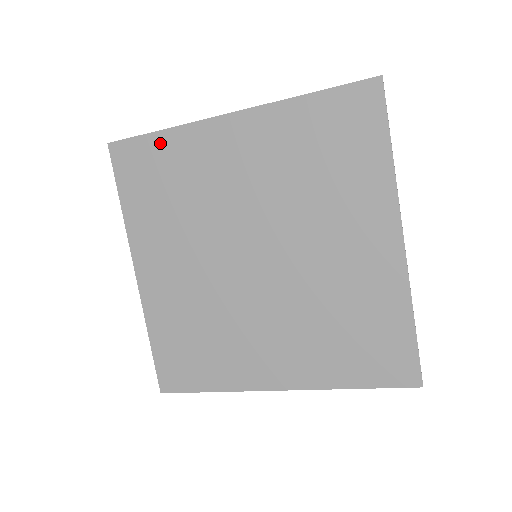
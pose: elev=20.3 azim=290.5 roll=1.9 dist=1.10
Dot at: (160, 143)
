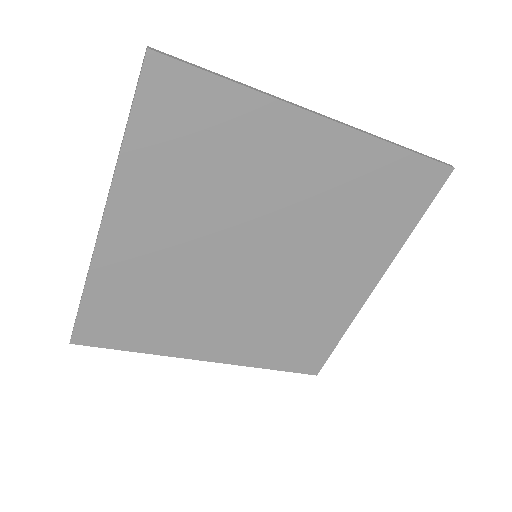
Dot at: (226, 97)
